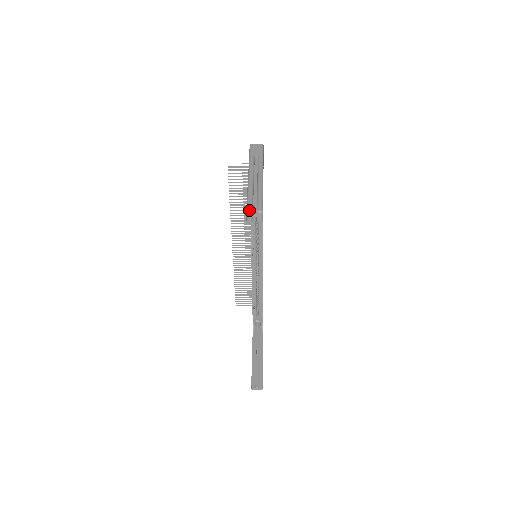
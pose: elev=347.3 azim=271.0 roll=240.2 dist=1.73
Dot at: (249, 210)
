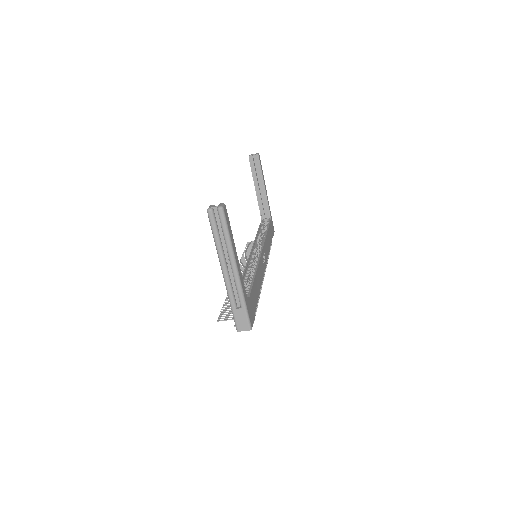
Dot at: occluded
